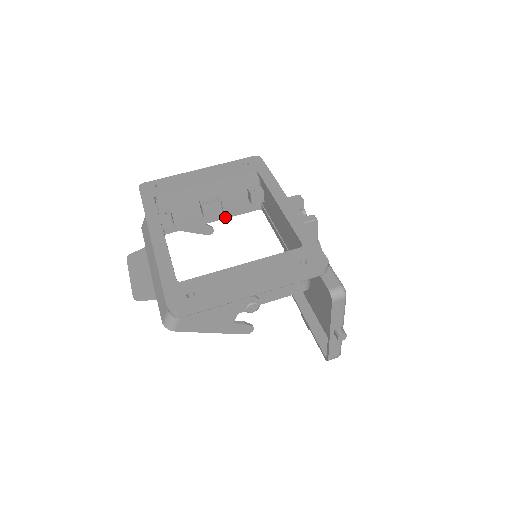
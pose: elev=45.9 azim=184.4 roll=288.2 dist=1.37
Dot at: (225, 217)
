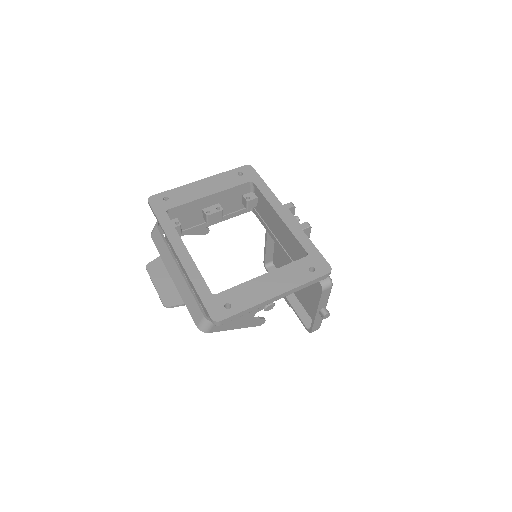
Dot at: (222, 220)
